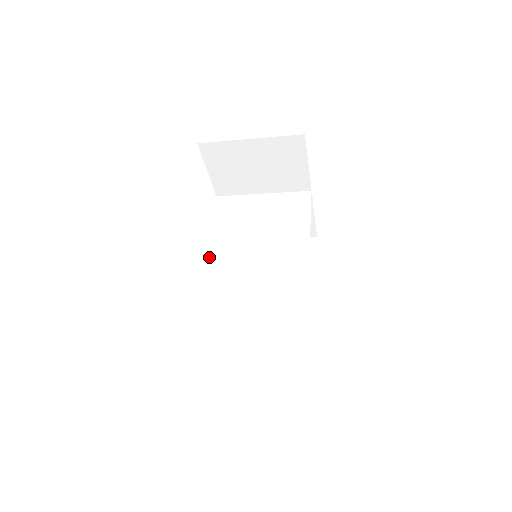
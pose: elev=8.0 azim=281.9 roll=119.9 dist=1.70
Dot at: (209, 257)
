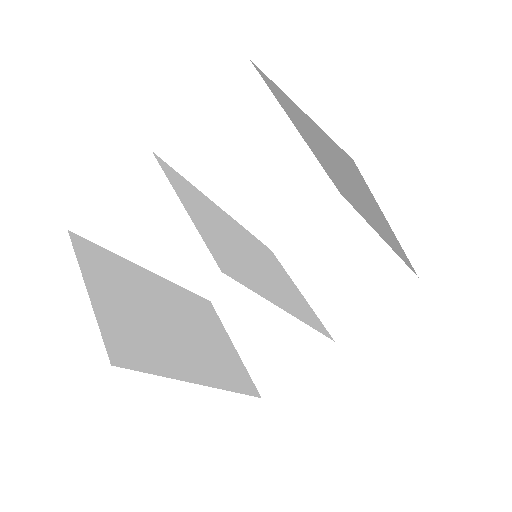
Dot at: (226, 215)
